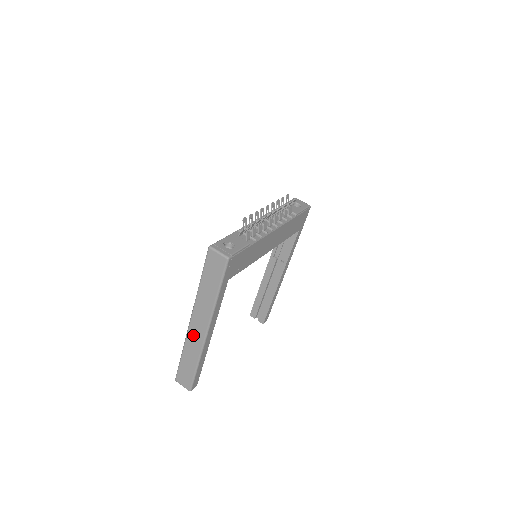
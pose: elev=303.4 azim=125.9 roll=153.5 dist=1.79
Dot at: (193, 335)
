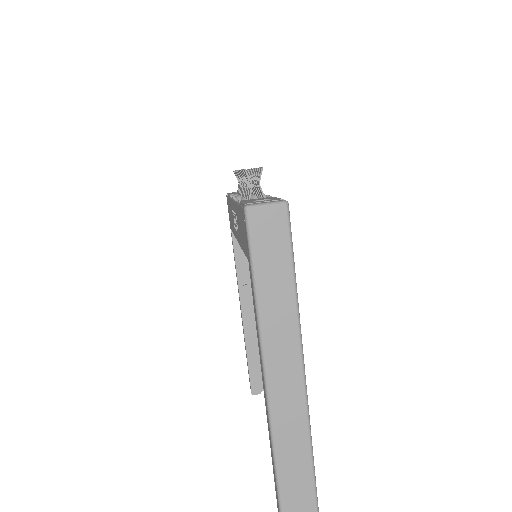
Dot at: (282, 398)
